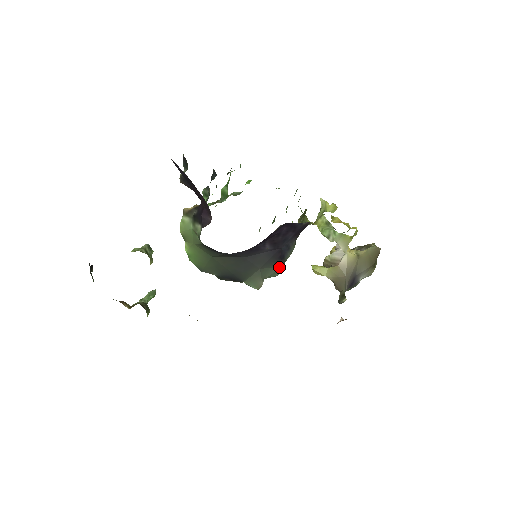
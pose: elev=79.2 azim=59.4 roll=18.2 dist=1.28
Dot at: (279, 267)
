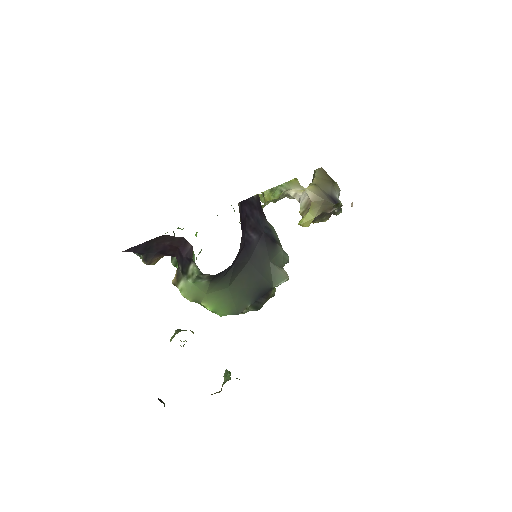
Dot at: (281, 251)
